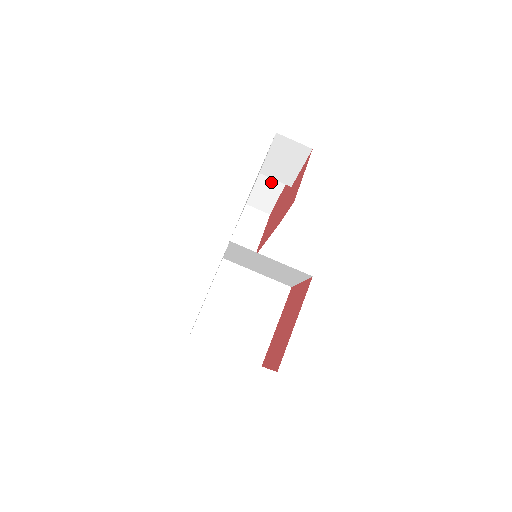
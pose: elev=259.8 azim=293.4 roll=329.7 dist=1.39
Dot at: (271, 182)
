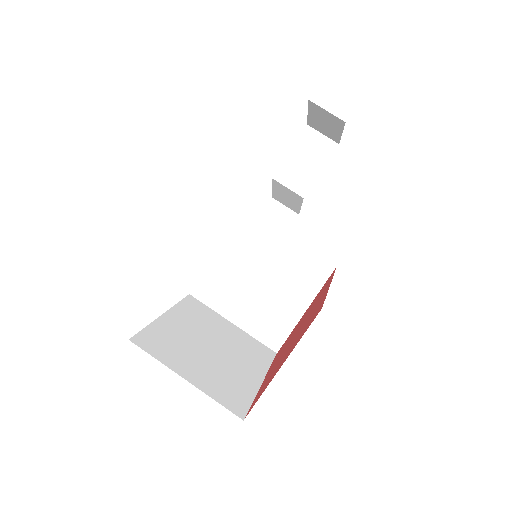
Dot at: occluded
